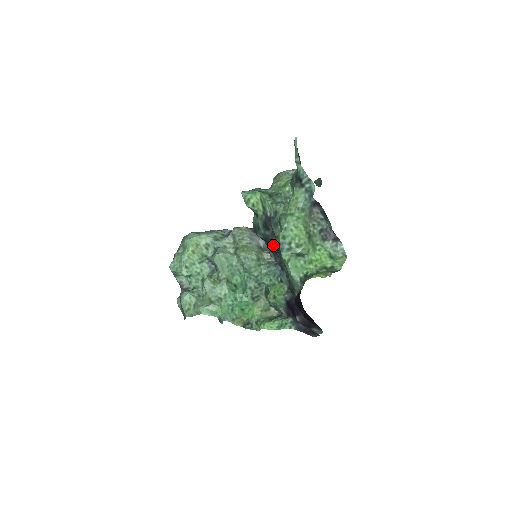
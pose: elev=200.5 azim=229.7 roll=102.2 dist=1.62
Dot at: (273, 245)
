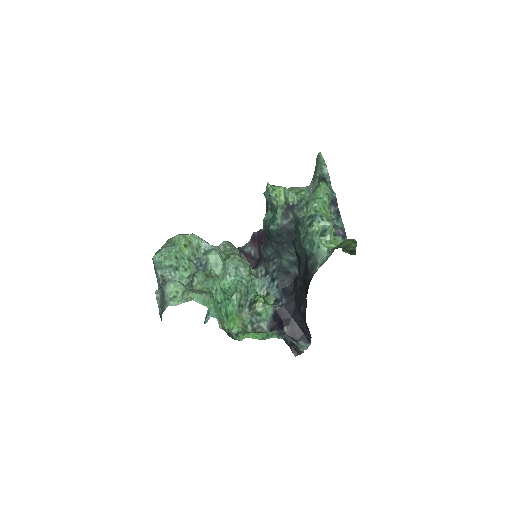
Dot at: (279, 243)
